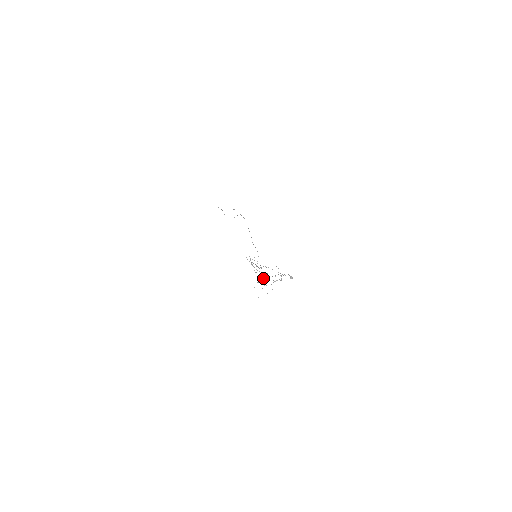
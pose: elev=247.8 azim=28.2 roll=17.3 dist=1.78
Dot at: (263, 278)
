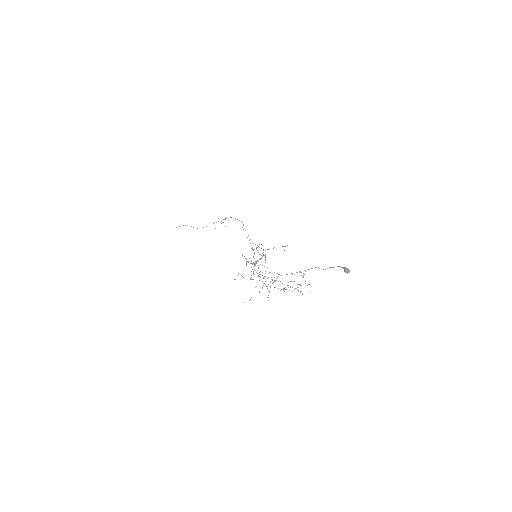
Dot at: occluded
